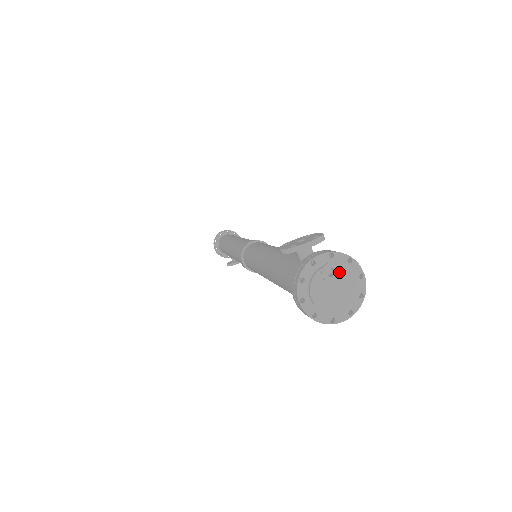
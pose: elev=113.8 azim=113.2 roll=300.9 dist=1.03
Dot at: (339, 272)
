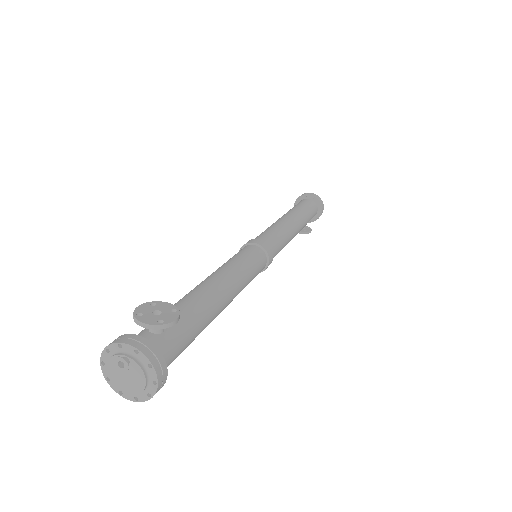
Dot at: (128, 369)
